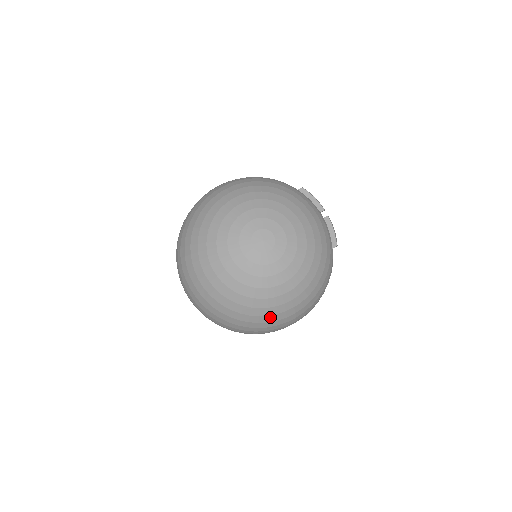
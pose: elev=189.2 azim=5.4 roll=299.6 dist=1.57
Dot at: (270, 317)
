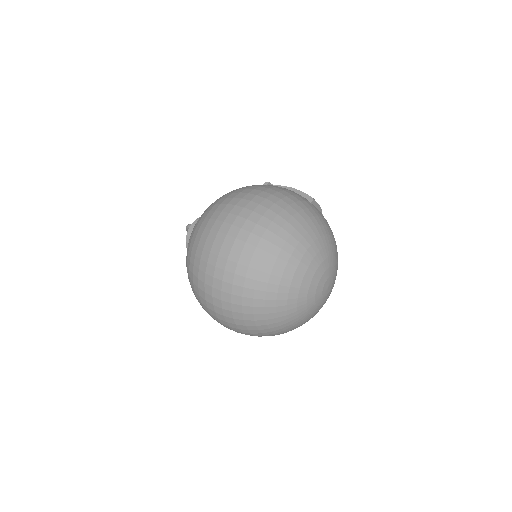
Dot at: occluded
